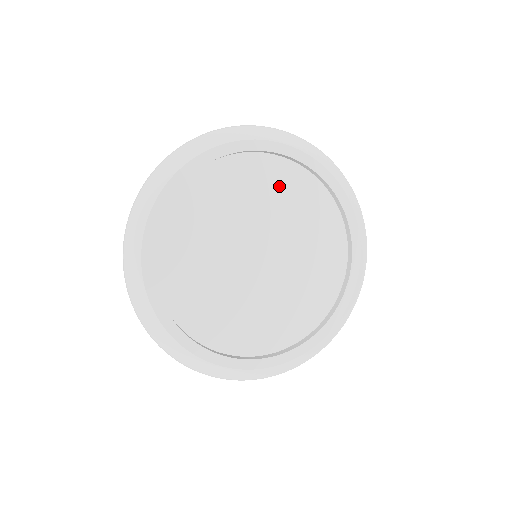
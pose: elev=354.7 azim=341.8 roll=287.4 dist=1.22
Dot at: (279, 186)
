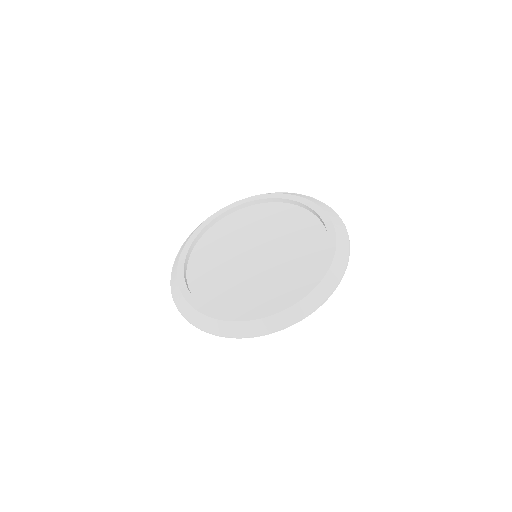
Dot at: (243, 221)
